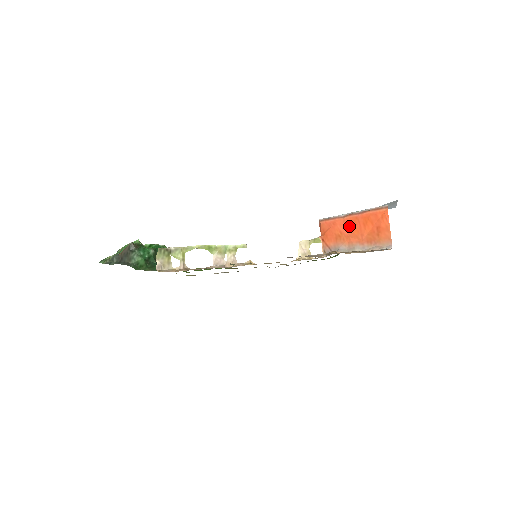
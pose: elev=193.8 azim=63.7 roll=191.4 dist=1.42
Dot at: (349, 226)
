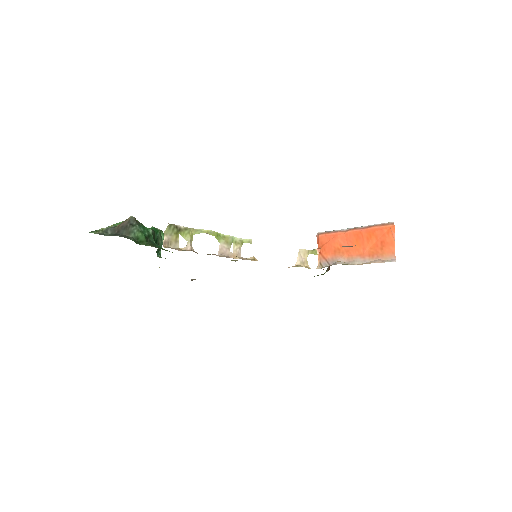
Dot at: (351, 240)
